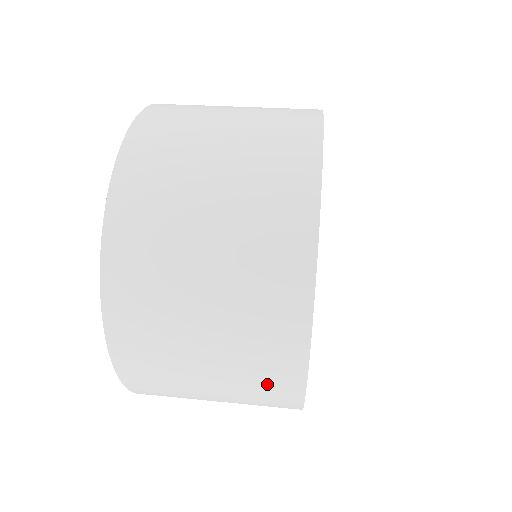
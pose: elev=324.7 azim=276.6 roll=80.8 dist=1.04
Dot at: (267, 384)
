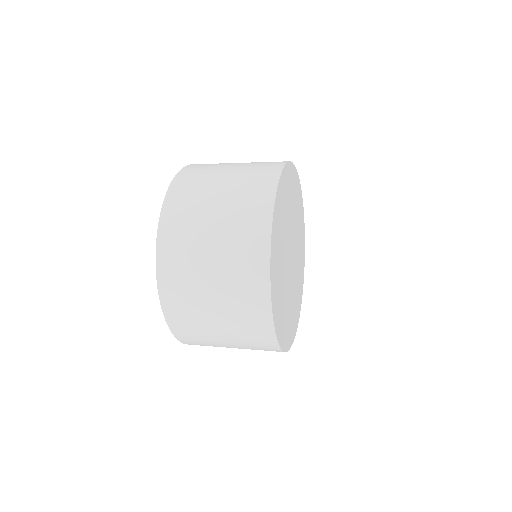
Dot at: occluded
